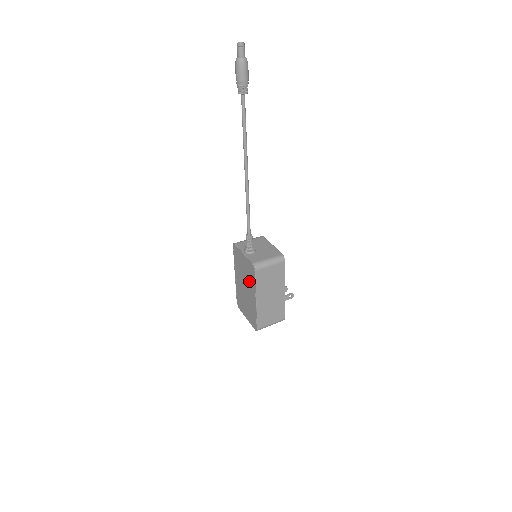
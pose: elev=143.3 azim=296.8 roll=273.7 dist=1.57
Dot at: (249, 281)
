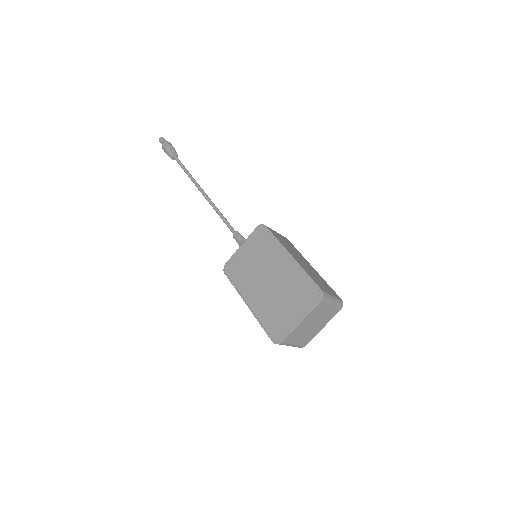
Dot at: (267, 256)
